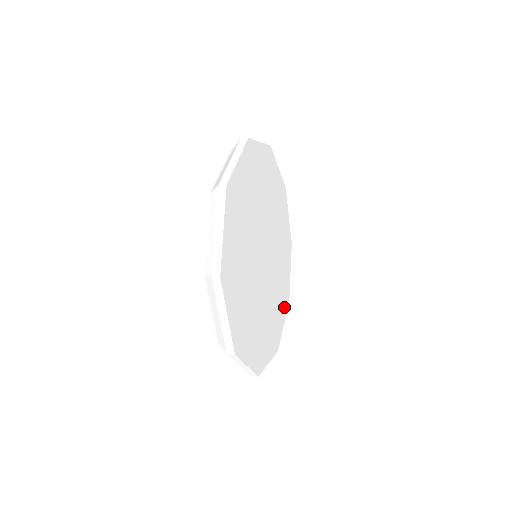
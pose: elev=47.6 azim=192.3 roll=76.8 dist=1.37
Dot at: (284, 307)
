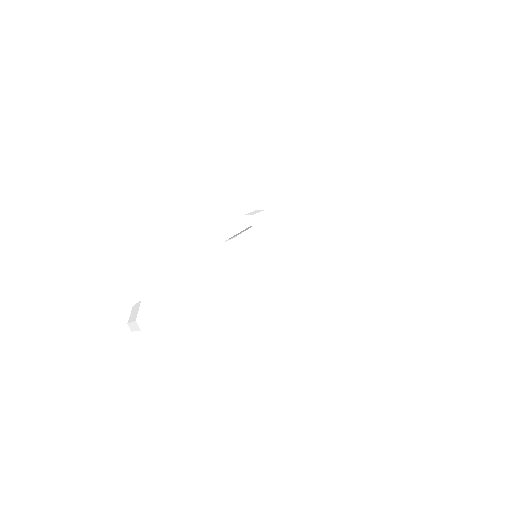
Dot at: occluded
